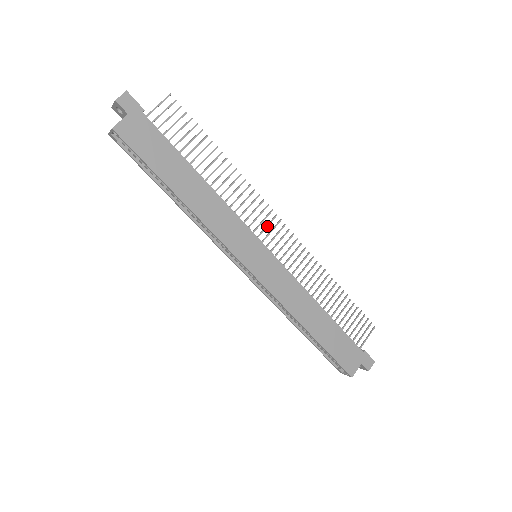
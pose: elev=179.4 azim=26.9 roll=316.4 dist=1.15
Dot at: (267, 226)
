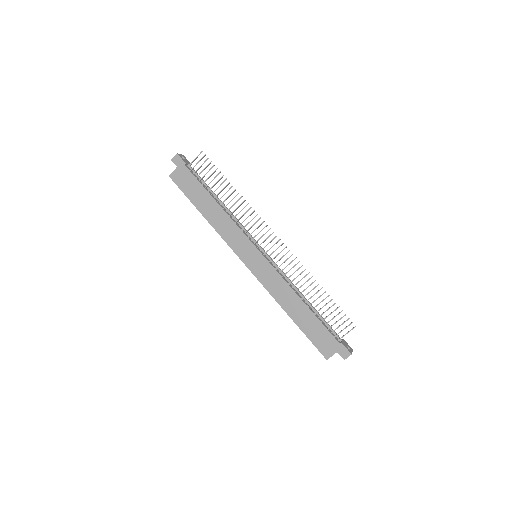
Dot at: (262, 236)
